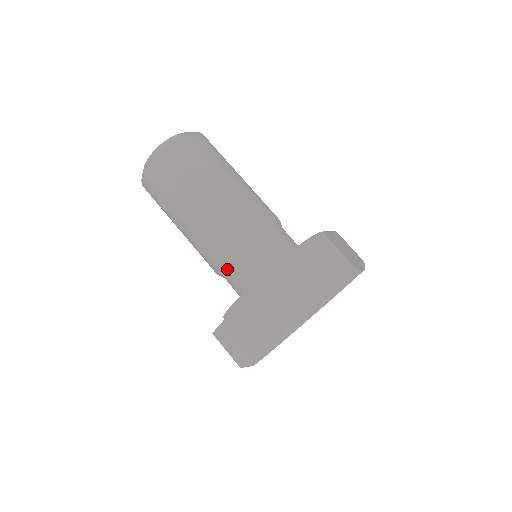
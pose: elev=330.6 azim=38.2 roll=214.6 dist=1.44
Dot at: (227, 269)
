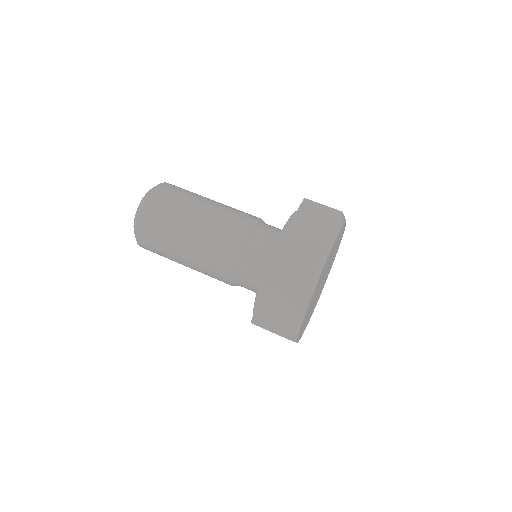
Dot at: (240, 266)
